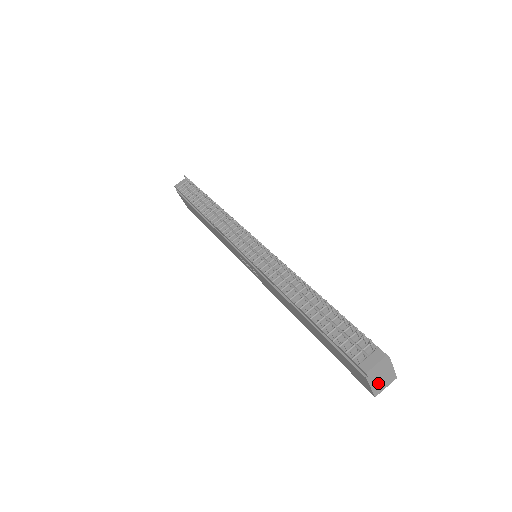
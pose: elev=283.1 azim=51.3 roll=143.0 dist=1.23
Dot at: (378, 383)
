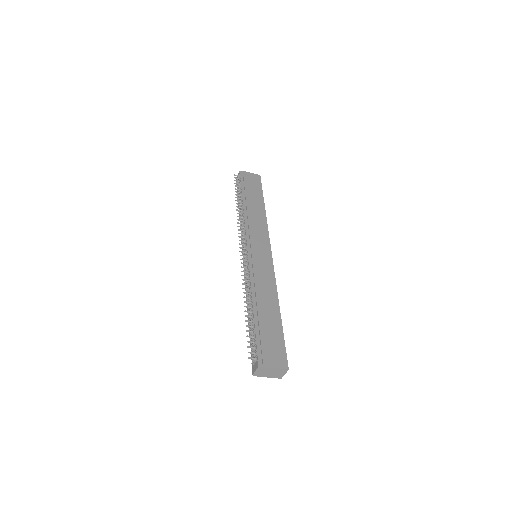
Dot at: (273, 375)
